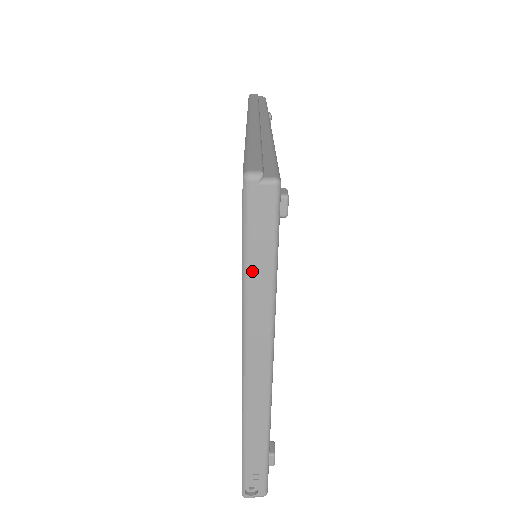
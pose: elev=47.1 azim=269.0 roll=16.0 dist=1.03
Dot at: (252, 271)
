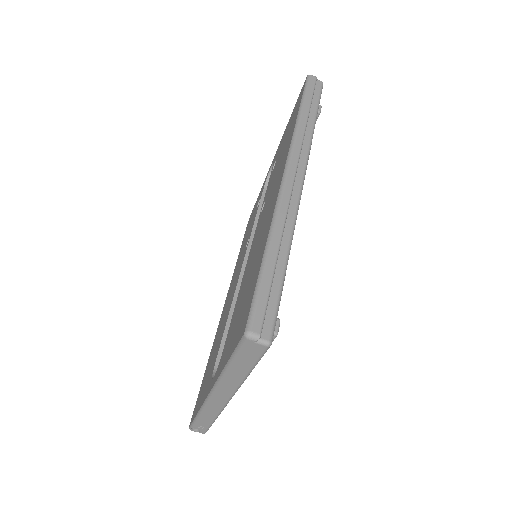
Dot at: (233, 368)
